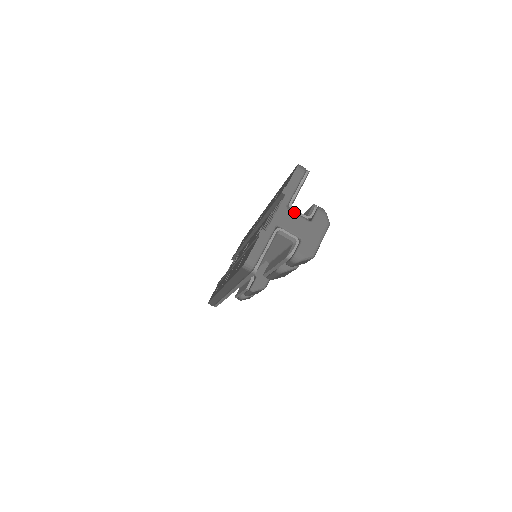
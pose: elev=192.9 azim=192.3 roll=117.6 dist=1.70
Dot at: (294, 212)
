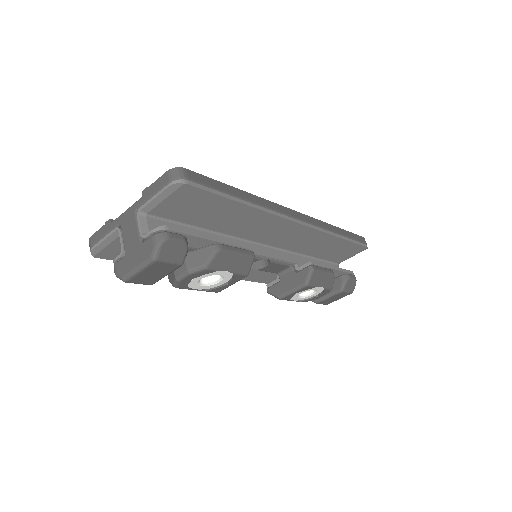
Dot at: (137, 221)
